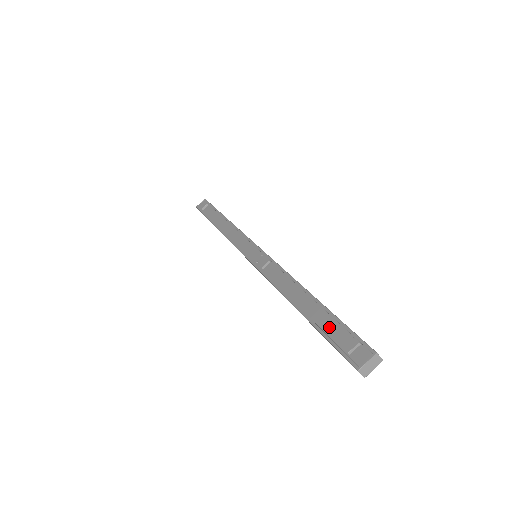
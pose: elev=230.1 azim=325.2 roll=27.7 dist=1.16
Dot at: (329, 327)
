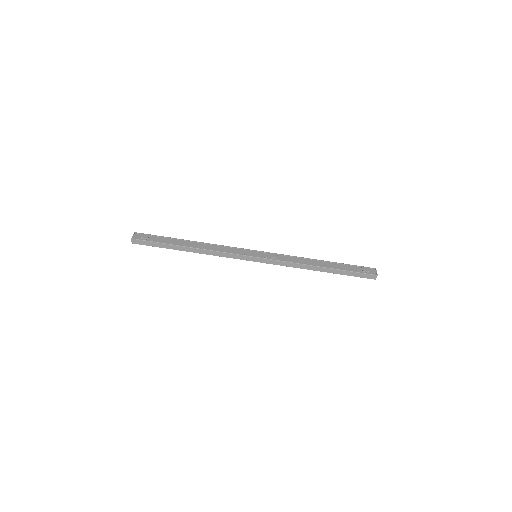
Dot at: (349, 268)
